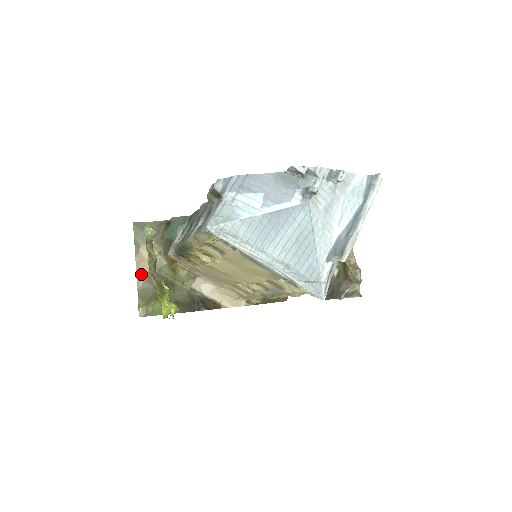
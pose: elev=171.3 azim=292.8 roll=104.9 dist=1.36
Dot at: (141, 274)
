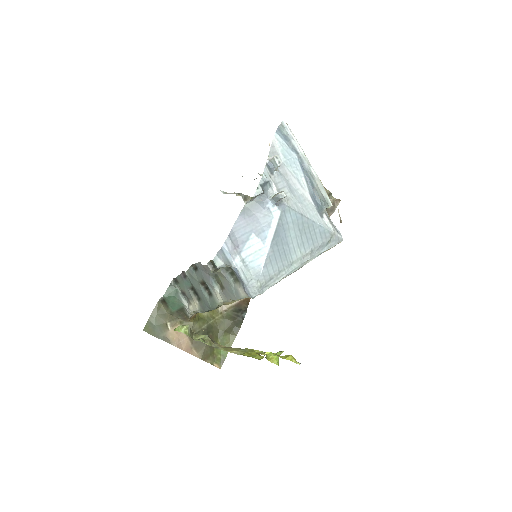
Dot at: (188, 348)
